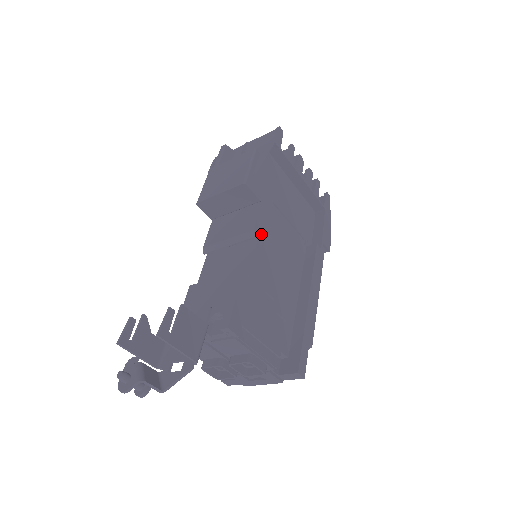
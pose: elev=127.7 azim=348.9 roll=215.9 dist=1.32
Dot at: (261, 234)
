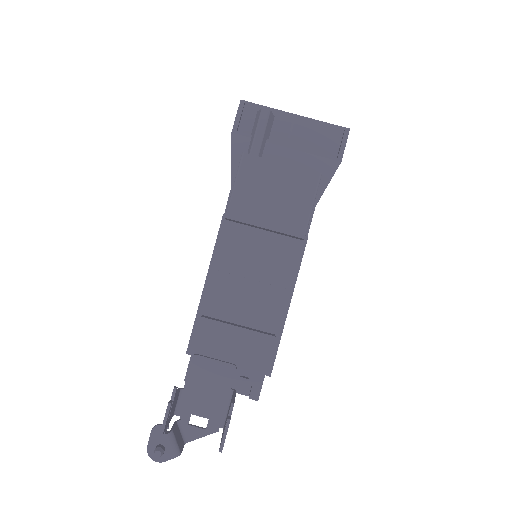
Dot at: occluded
